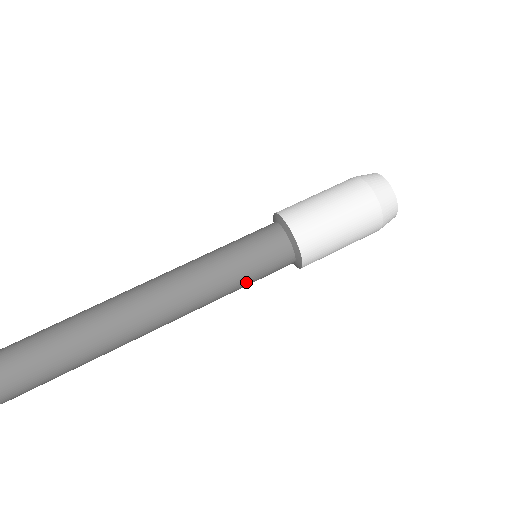
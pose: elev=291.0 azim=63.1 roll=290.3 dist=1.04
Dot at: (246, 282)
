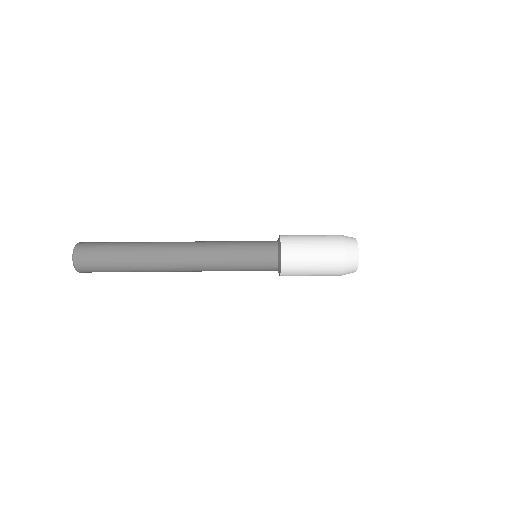
Dot at: (242, 269)
